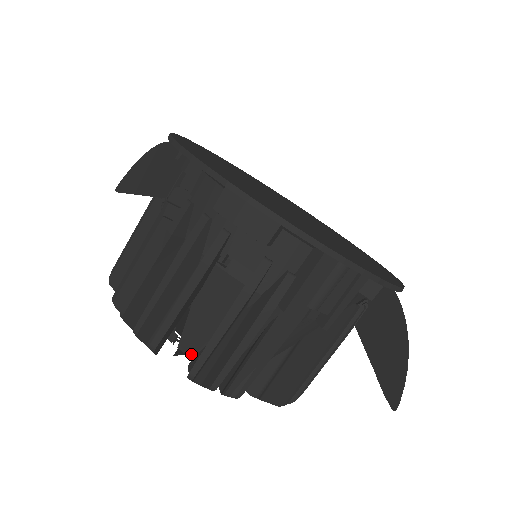
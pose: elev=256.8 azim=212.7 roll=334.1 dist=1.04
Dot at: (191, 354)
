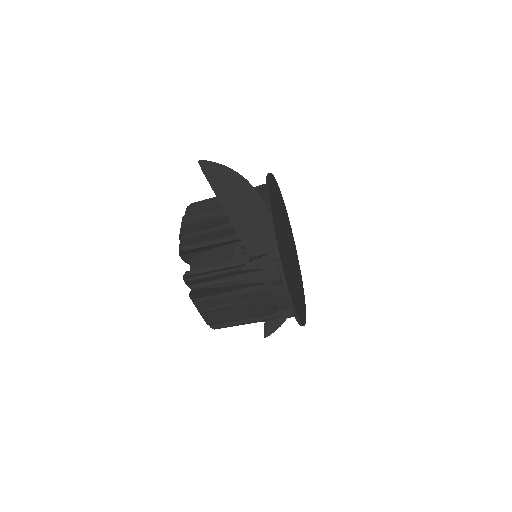
Dot at: occluded
